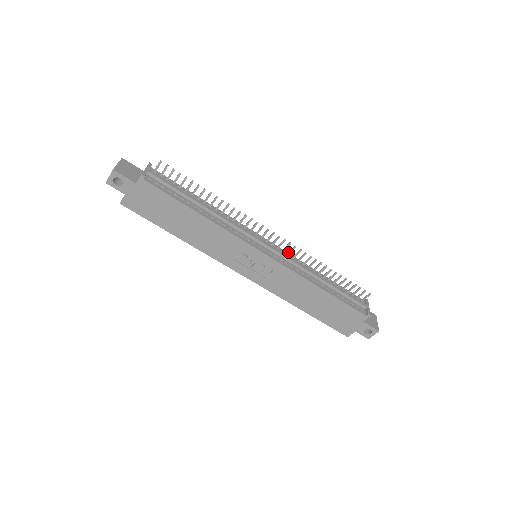
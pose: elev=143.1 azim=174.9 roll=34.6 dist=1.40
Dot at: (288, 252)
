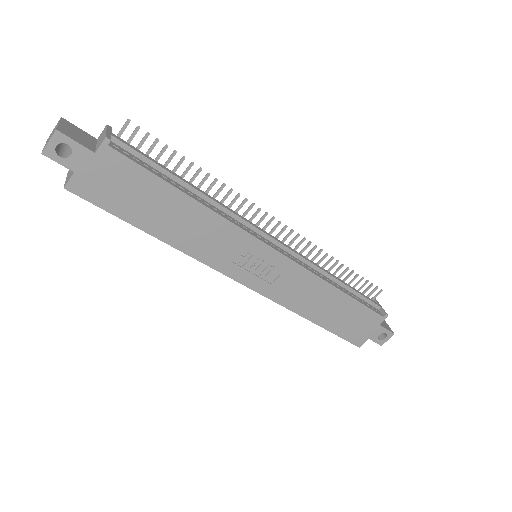
Dot at: occluded
